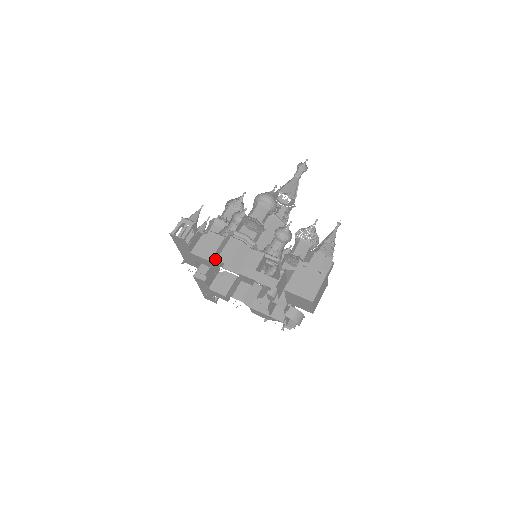
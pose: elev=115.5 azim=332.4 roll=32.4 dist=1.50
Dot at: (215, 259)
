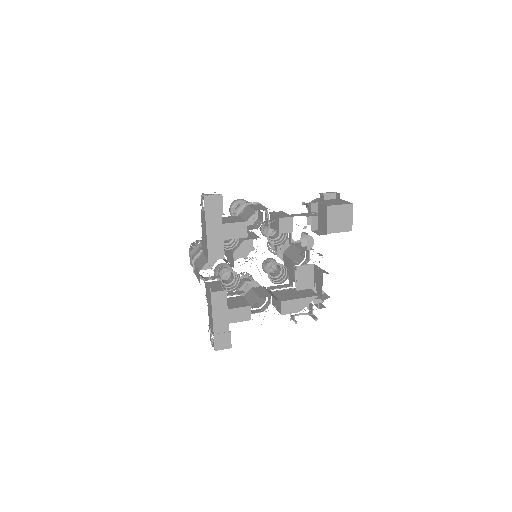
Dot at: (253, 212)
